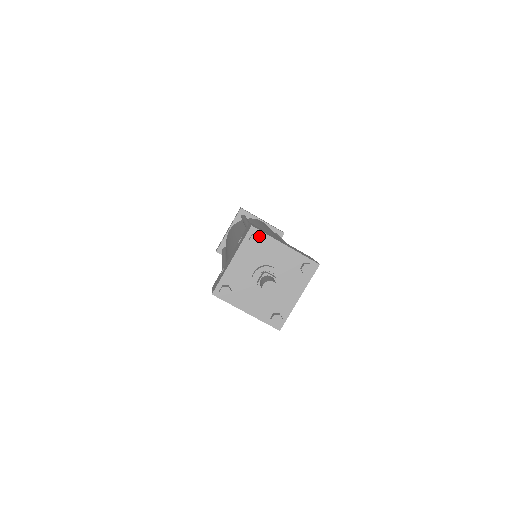
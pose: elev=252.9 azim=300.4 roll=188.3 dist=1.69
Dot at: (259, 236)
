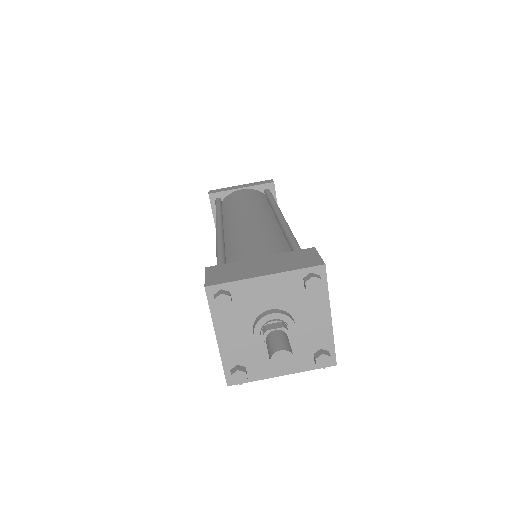
Dot at: (223, 295)
